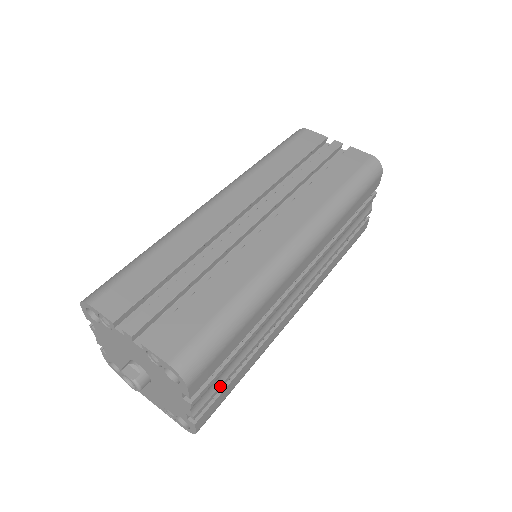
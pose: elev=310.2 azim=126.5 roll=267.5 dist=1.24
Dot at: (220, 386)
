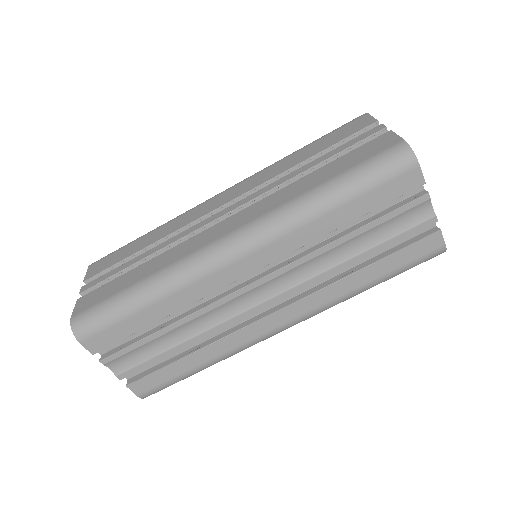
Dot at: (147, 362)
